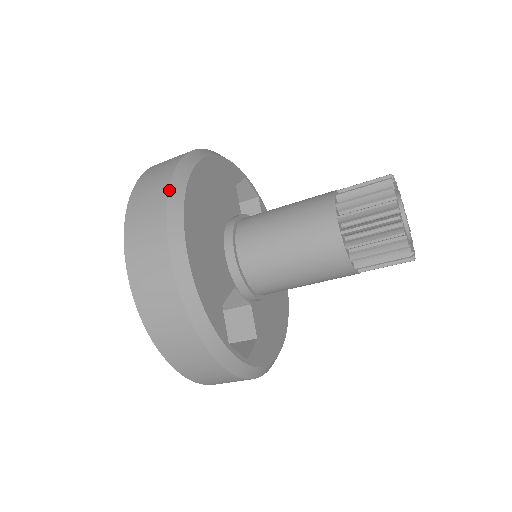
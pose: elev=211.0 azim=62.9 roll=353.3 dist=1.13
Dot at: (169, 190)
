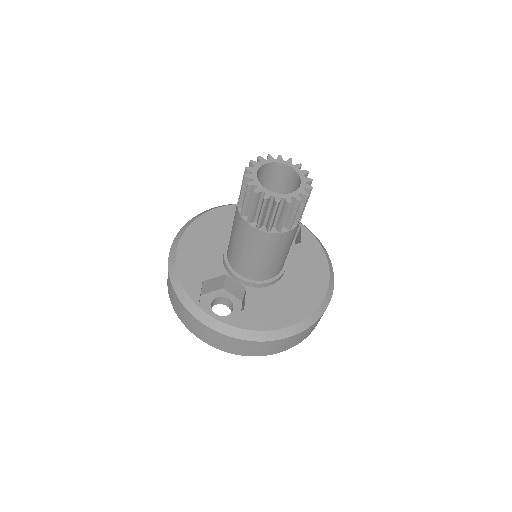
Dot at: (185, 225)
